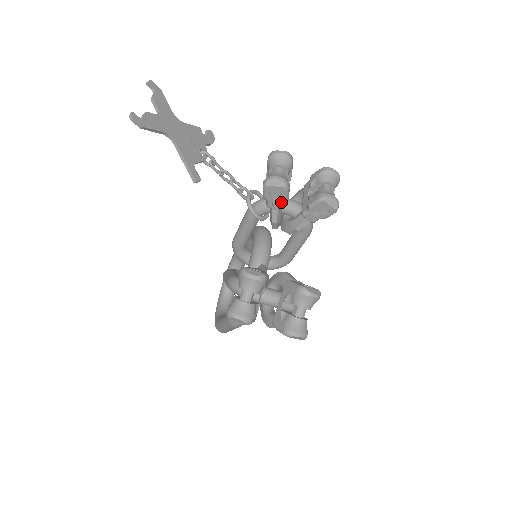
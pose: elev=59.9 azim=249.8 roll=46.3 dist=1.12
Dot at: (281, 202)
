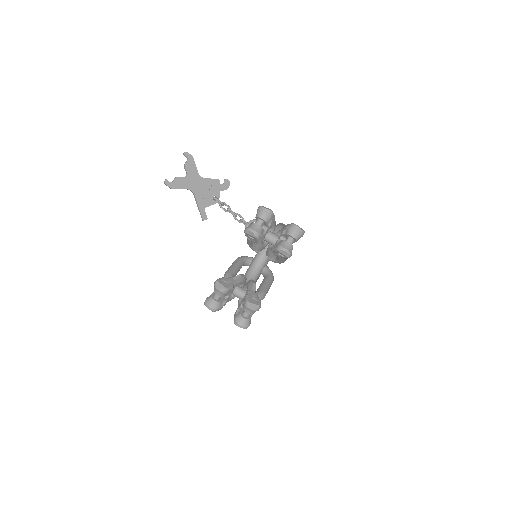
Dot at: (256, 242)
